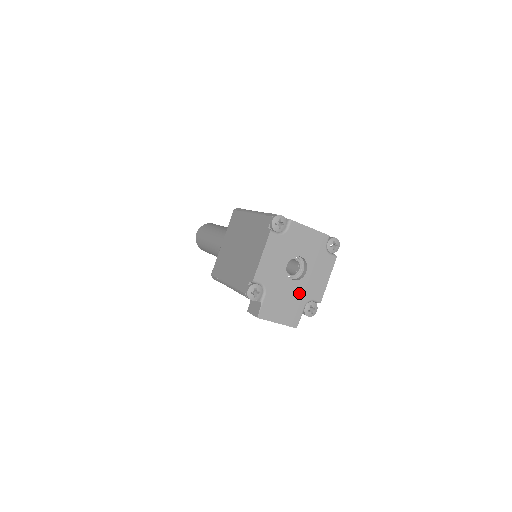
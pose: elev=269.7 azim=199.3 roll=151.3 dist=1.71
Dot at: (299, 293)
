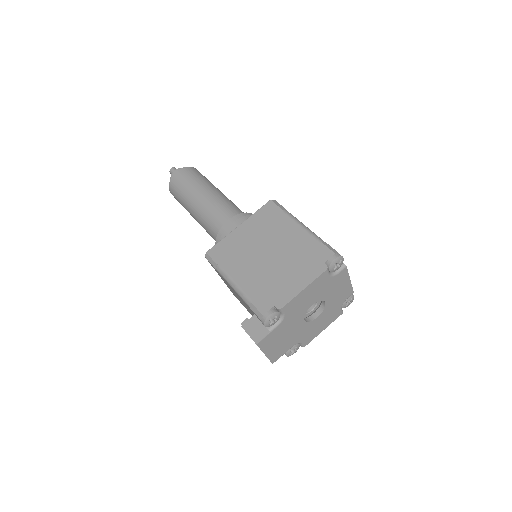
Dot at: (299, 333)
